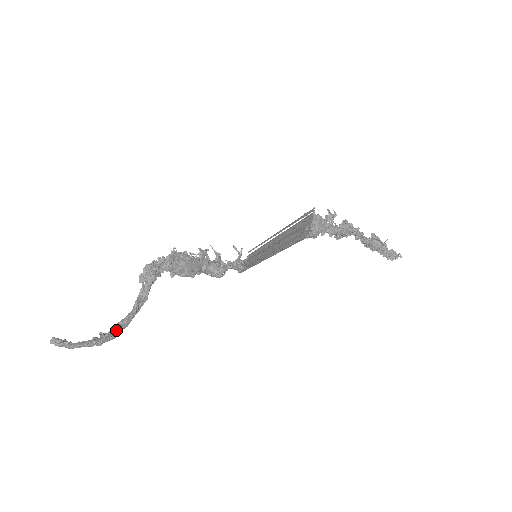
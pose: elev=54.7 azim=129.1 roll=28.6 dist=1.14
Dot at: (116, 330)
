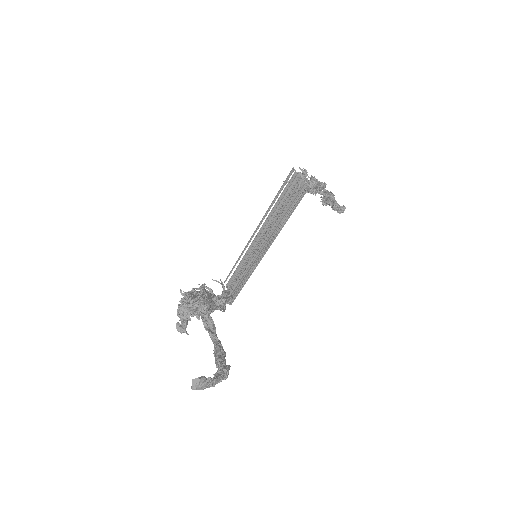
Dot at: (223, 360)
